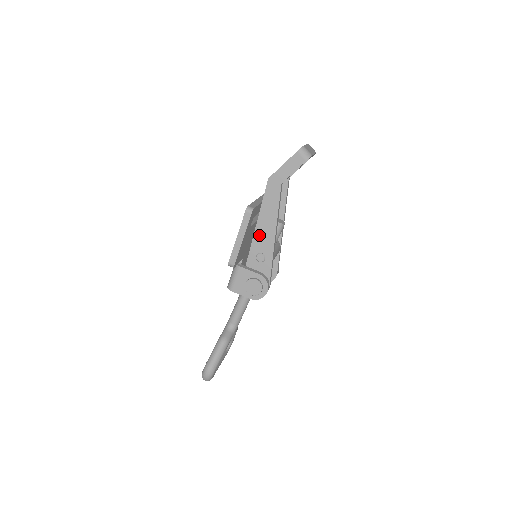
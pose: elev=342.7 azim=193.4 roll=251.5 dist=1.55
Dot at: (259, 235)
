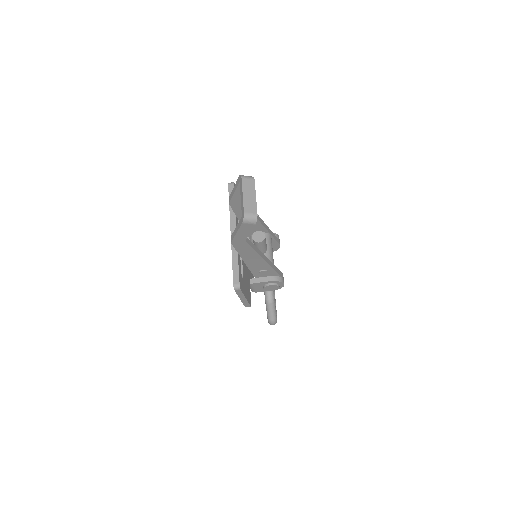
Dot at: (252, 265)
